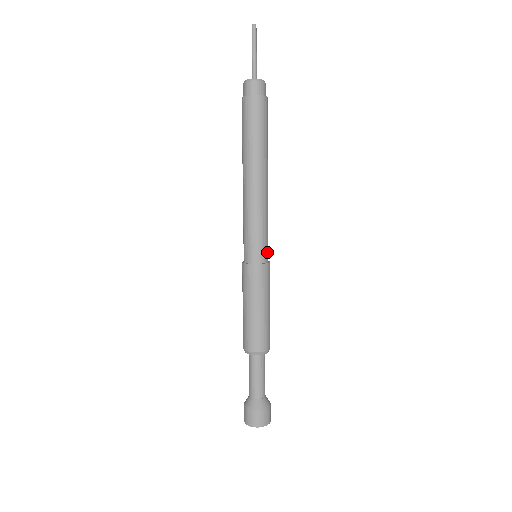
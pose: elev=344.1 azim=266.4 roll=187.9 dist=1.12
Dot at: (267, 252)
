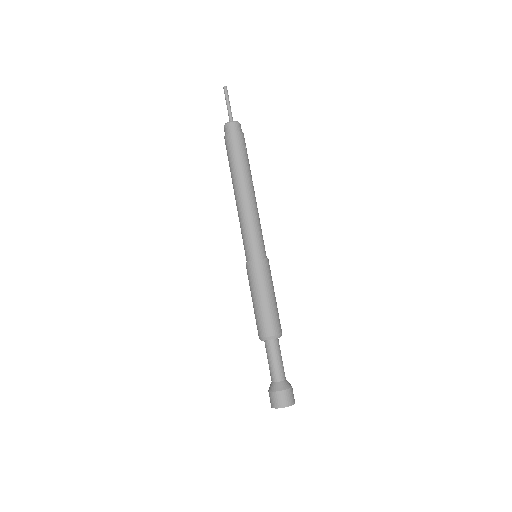
Dot at: (262, 250)
